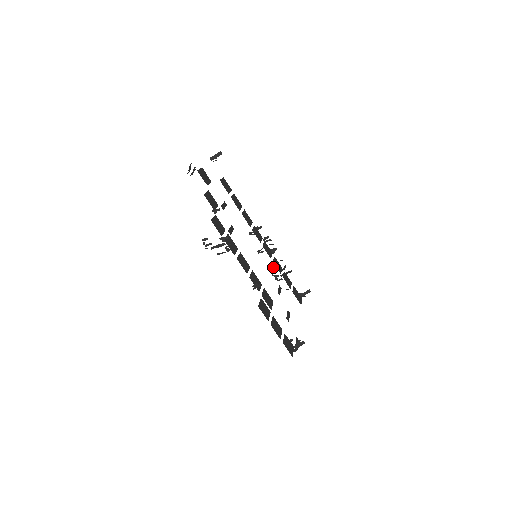
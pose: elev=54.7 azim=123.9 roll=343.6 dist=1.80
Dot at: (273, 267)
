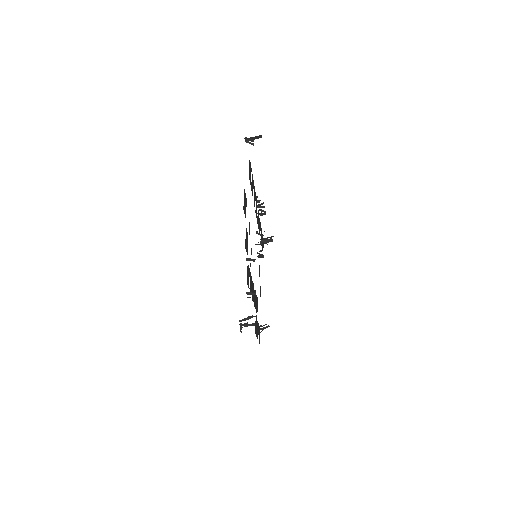
Dot at: occluded
